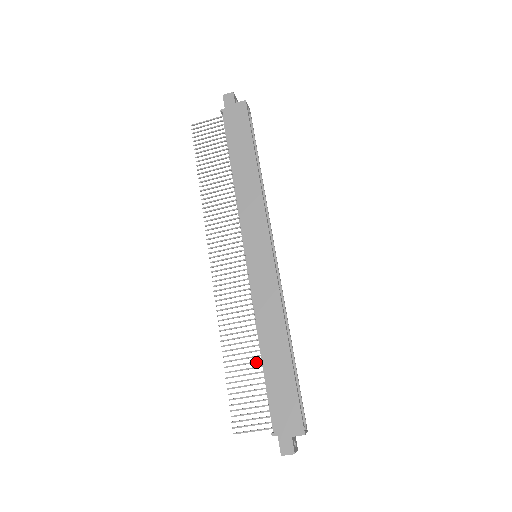
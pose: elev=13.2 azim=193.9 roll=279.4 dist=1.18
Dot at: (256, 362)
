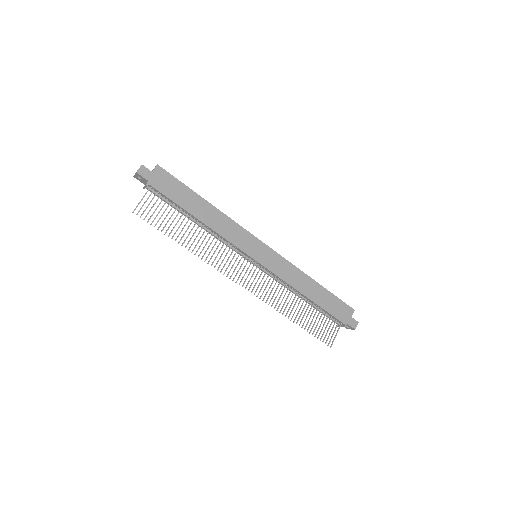
Dot at: occluded
